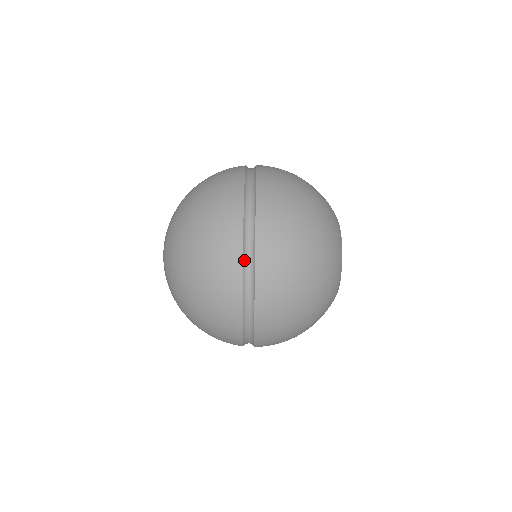
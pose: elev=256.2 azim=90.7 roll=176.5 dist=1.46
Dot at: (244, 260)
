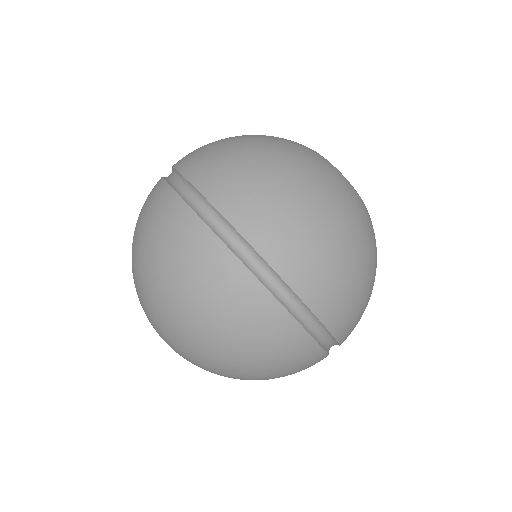
Dot at: (189, 204)
